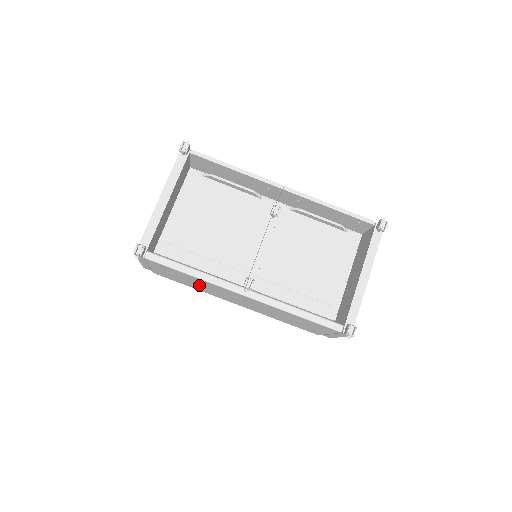
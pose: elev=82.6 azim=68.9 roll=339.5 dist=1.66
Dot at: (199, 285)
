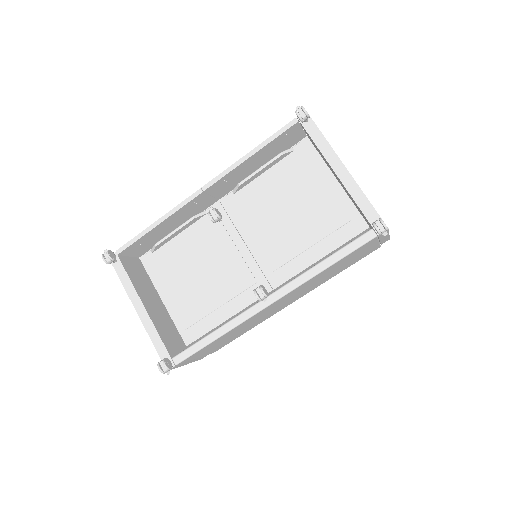
Dot at: (243, 329)
